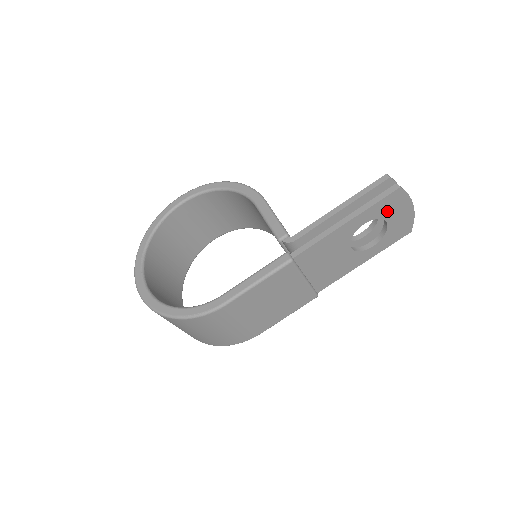
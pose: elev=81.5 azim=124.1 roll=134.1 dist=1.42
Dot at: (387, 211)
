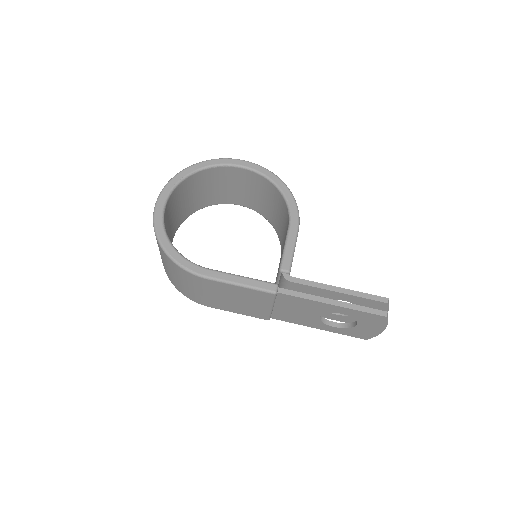
Dot at: (365, 320)
